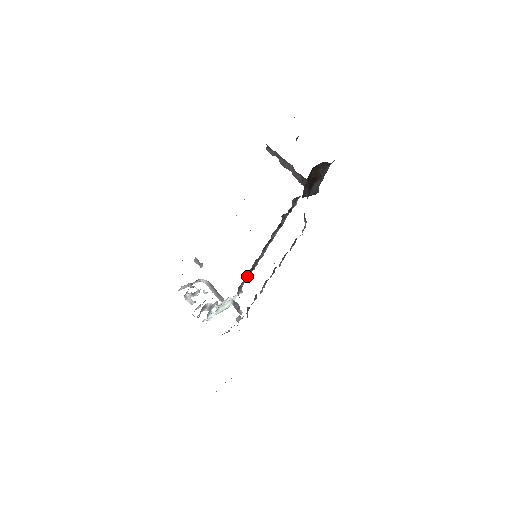
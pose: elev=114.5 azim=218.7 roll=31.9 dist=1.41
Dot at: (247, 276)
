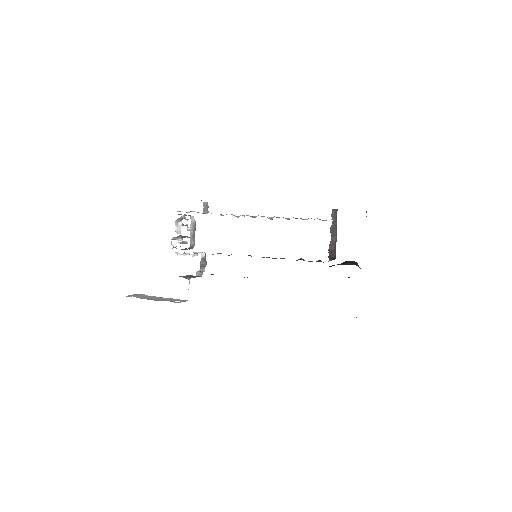
Dot at: occluded
